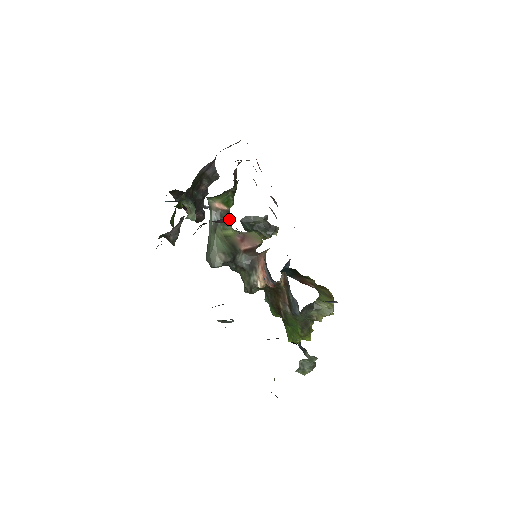
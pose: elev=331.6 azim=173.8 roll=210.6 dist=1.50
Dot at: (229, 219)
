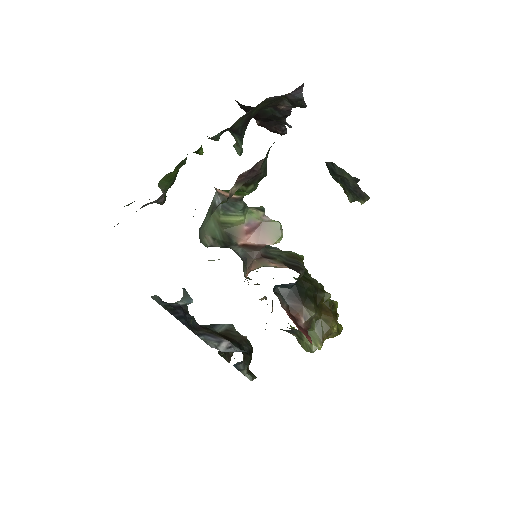
Dot at: (239, 205)
